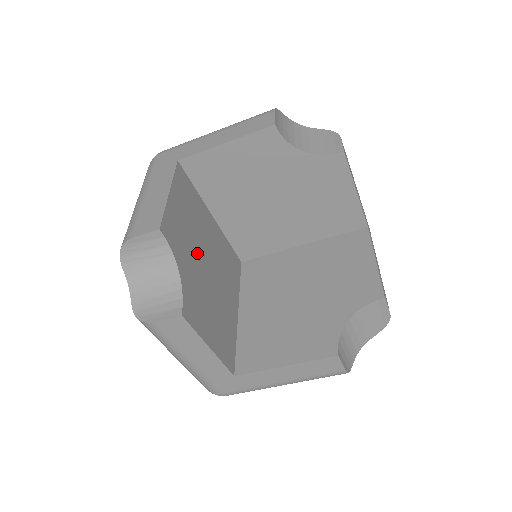
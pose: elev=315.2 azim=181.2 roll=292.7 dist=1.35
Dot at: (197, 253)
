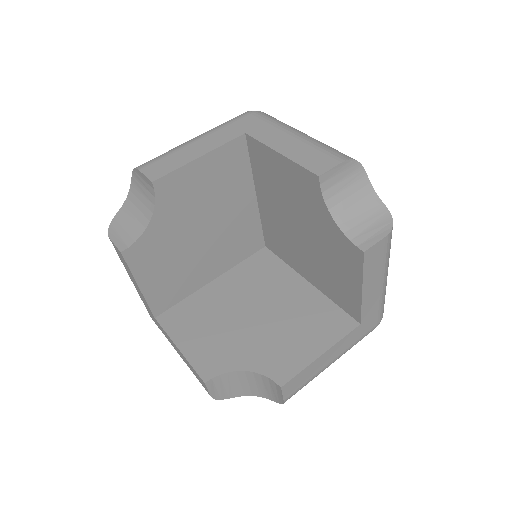
Dot at: (195, 217)
